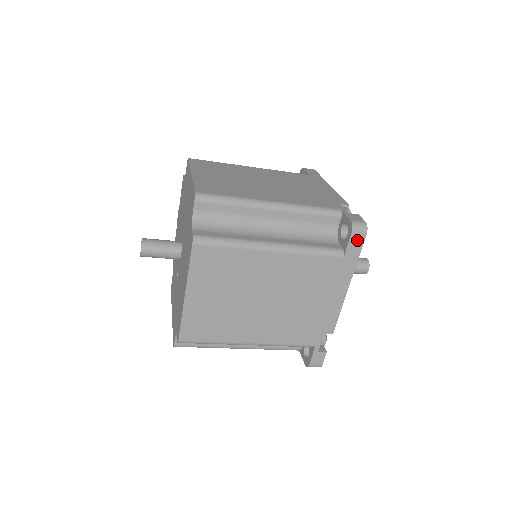
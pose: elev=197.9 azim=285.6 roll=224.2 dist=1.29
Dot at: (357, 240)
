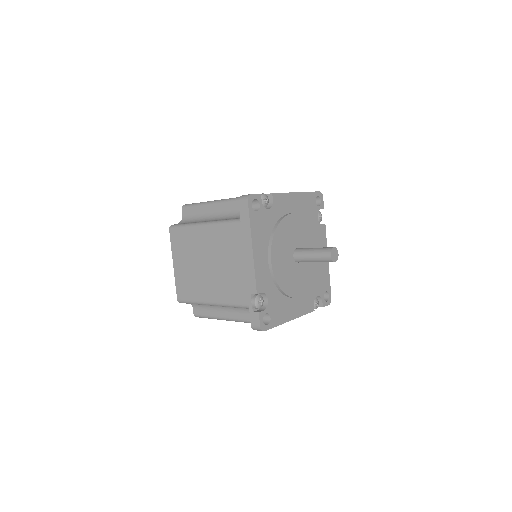
Dot at: (244, 207)
